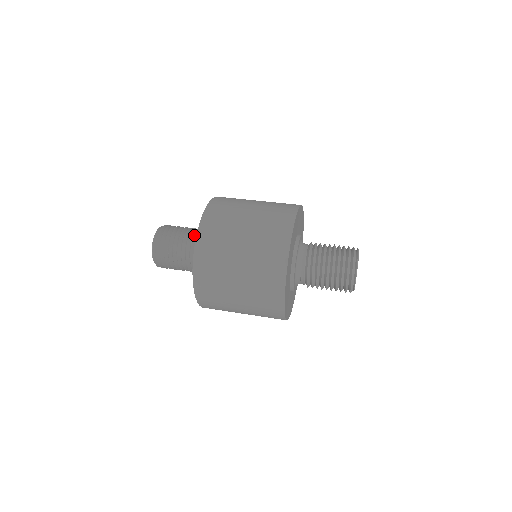
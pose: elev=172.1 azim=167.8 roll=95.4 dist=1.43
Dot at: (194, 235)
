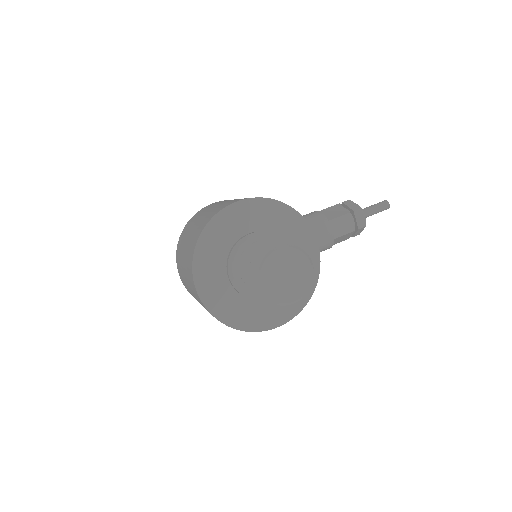
Dot at: occluded
